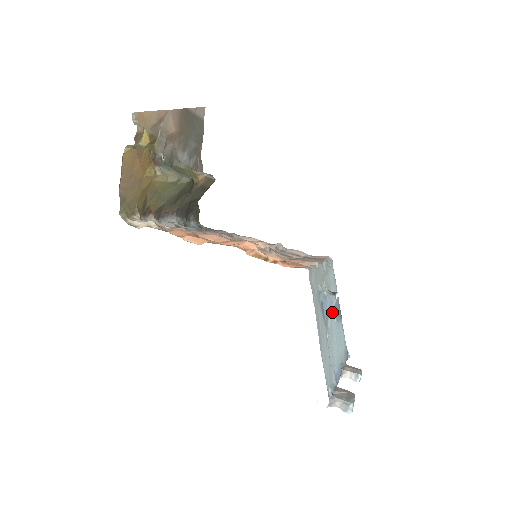
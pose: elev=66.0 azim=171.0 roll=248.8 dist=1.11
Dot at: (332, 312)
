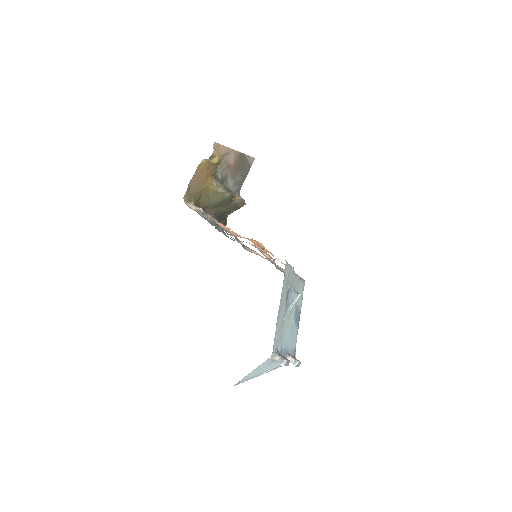
Dot at: occluded
